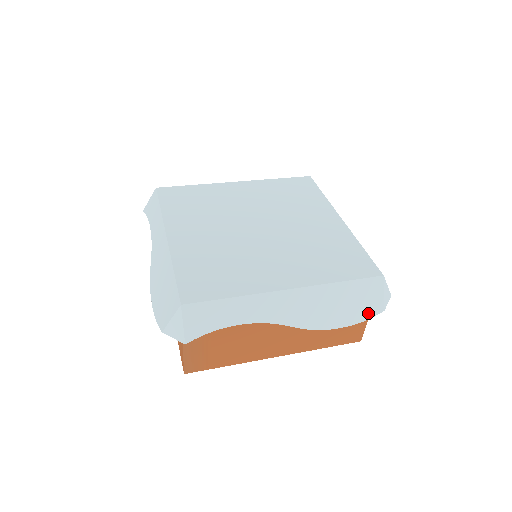
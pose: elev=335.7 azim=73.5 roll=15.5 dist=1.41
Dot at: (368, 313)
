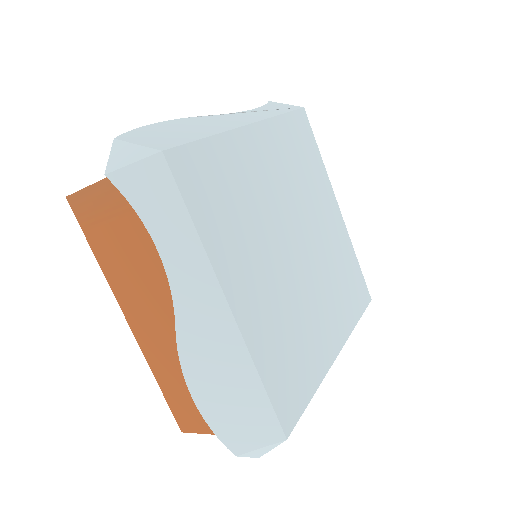
Dot at: occluded
